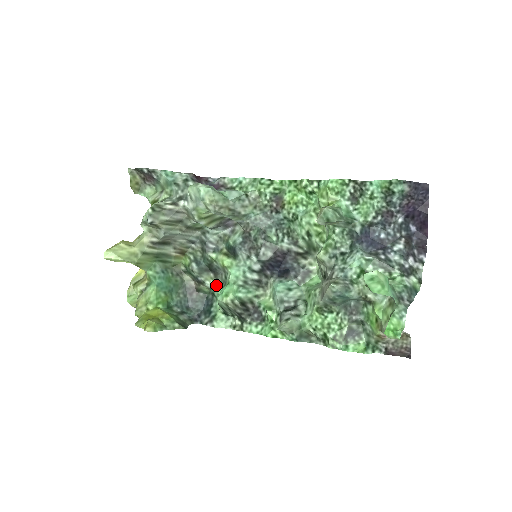
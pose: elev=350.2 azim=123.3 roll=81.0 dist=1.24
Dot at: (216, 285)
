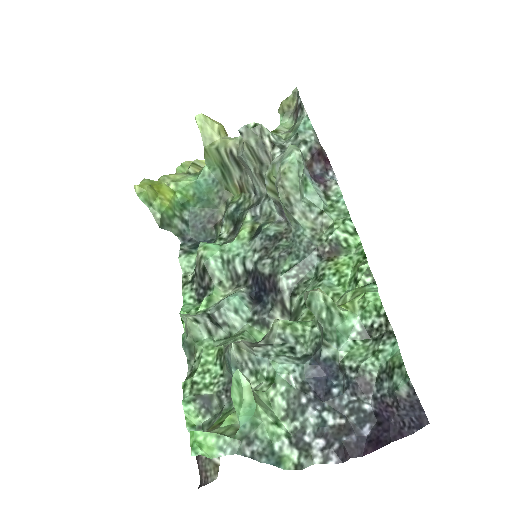
Dot at: (223, 238)
